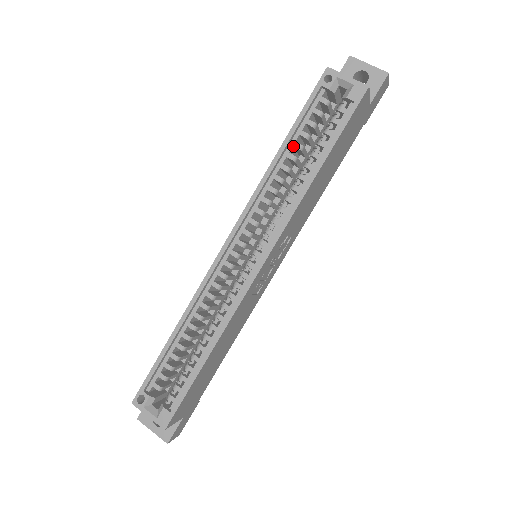
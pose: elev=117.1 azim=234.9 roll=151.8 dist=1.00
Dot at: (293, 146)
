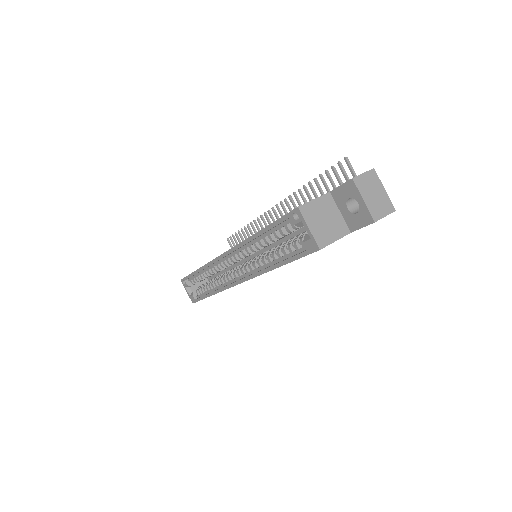
Dot at: (268, 235)
